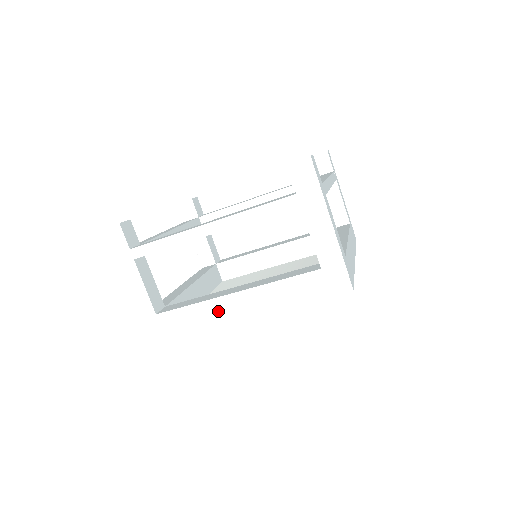
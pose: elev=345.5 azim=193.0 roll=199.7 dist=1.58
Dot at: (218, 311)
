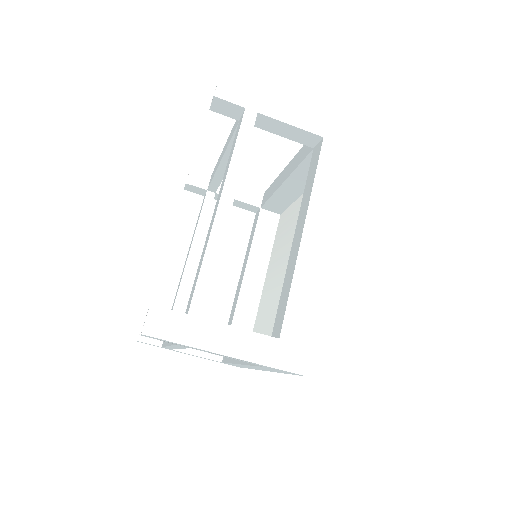
Dot at: (313, 262)
